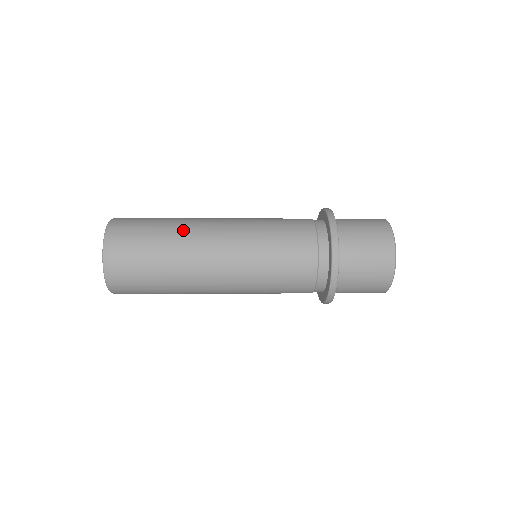
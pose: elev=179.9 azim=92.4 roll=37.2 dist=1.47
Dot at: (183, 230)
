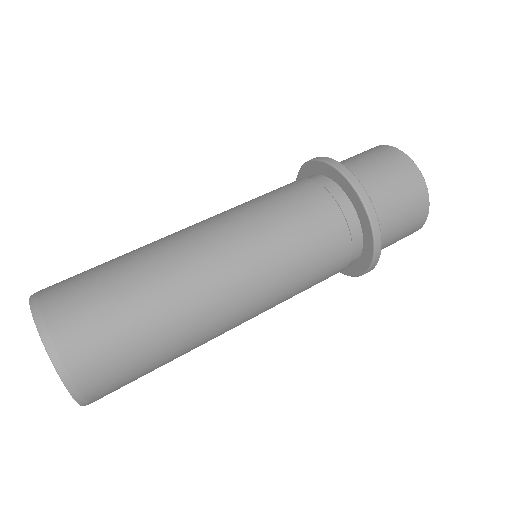
Dot at: (184, 322)
